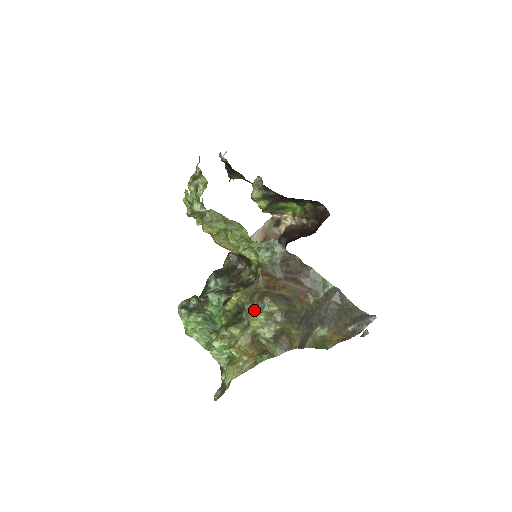
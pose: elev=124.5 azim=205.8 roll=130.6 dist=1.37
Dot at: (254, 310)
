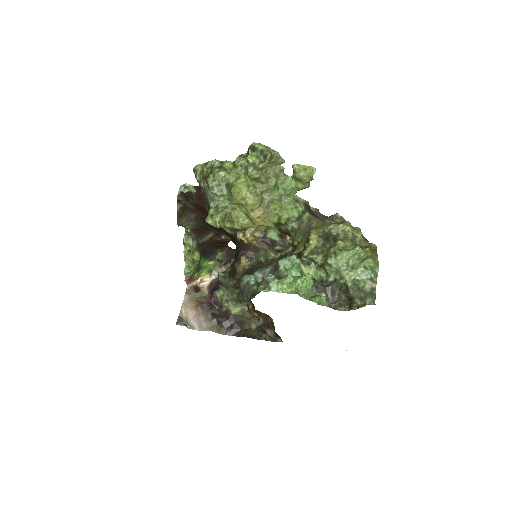
Dot at: (339, 223)
